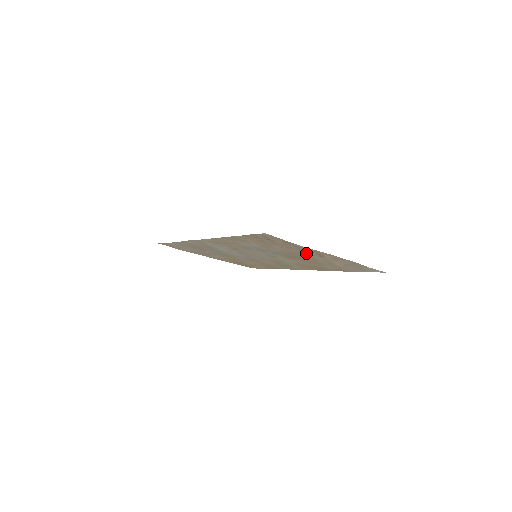
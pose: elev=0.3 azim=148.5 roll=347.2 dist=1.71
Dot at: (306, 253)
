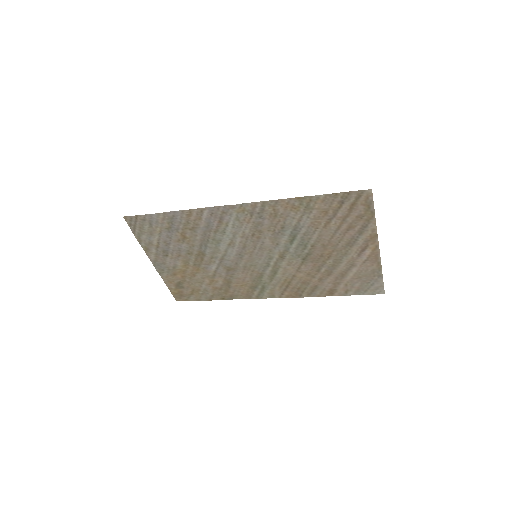
Dot at: (353, 242)
